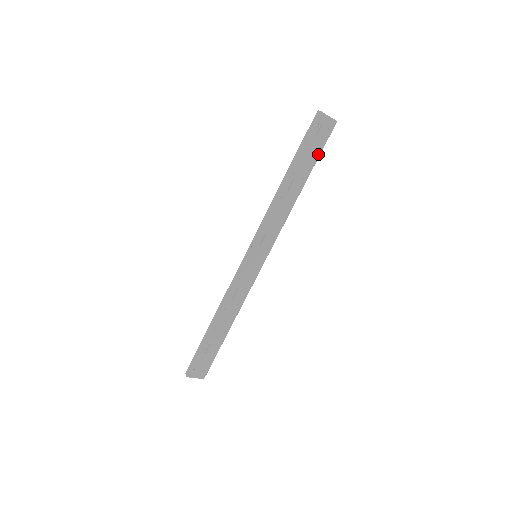
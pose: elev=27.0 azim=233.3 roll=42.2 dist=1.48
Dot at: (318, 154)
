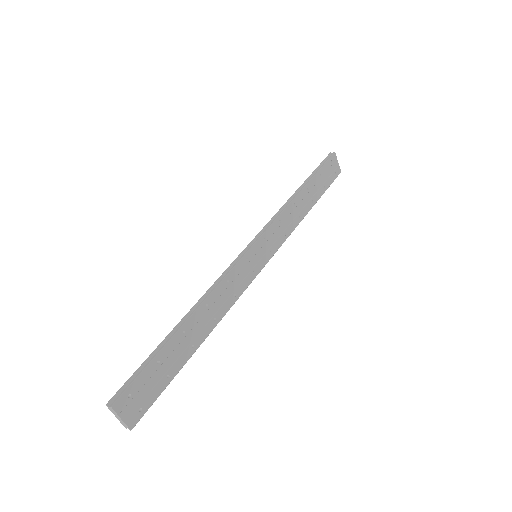
Dot at: (326, 188)
